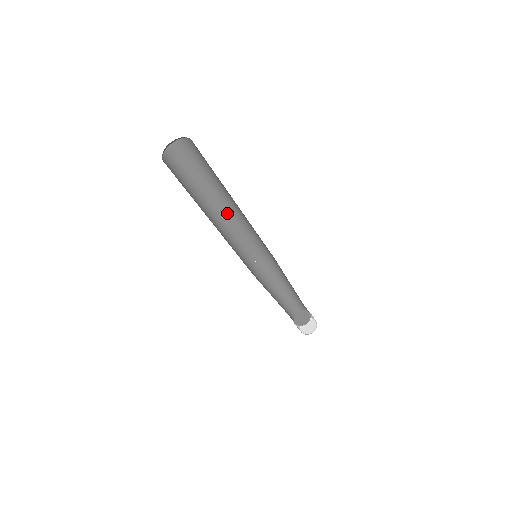
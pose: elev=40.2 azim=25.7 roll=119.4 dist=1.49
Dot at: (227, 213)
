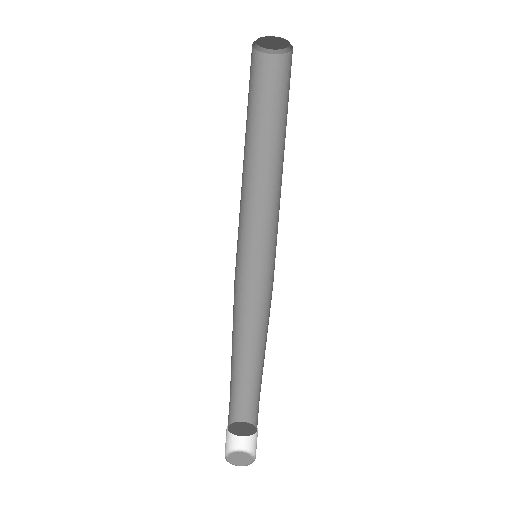
Dot at: (257, 180)
